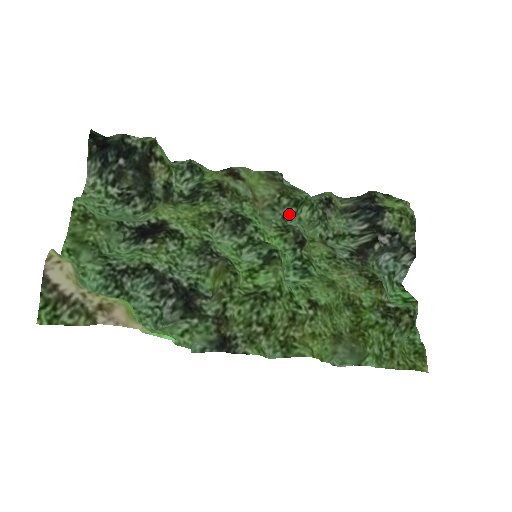
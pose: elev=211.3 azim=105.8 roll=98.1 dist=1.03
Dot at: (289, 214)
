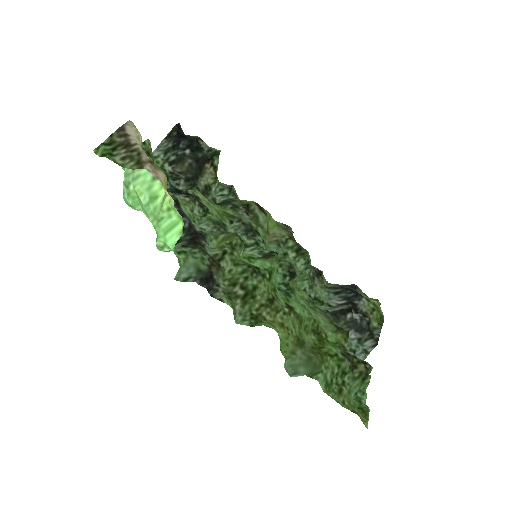
Dot at: (289, 255)
